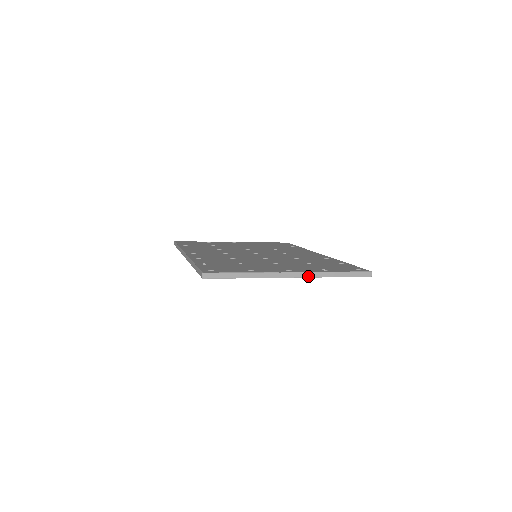
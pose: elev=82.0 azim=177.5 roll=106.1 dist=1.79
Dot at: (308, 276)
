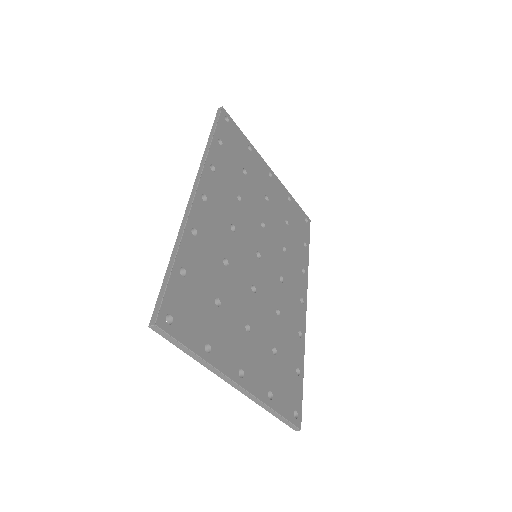
Dot at: (248, 396)
